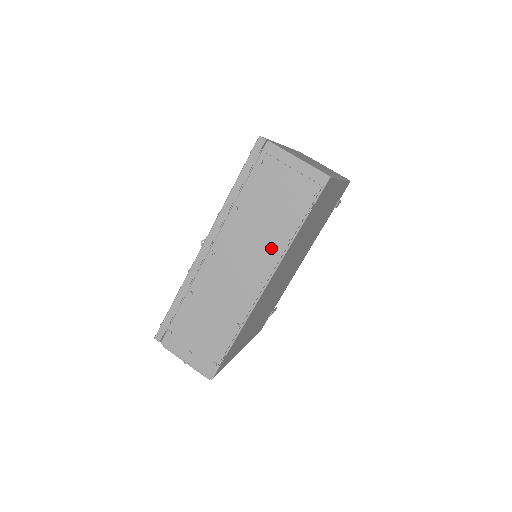
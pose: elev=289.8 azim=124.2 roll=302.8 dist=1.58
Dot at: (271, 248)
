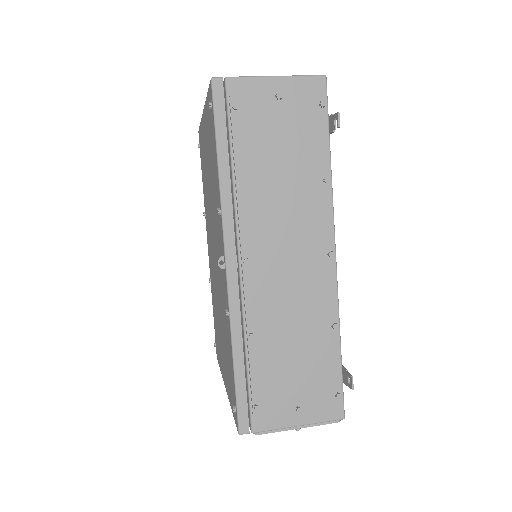
Dot at: (314, 203)
